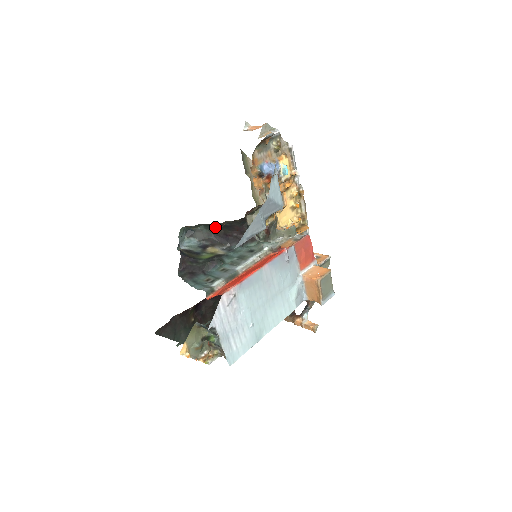
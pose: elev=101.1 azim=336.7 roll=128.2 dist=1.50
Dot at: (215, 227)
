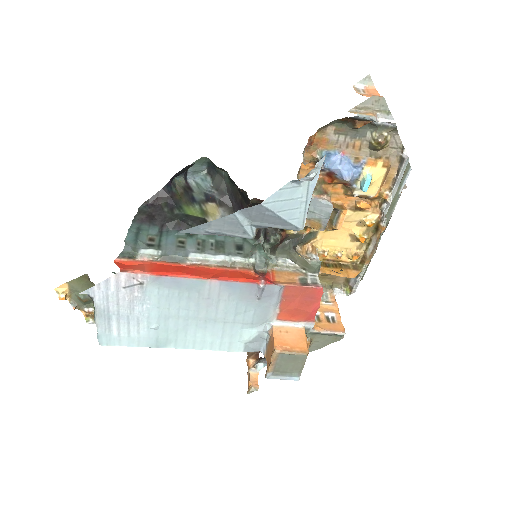
Dot at: (236, 186)
